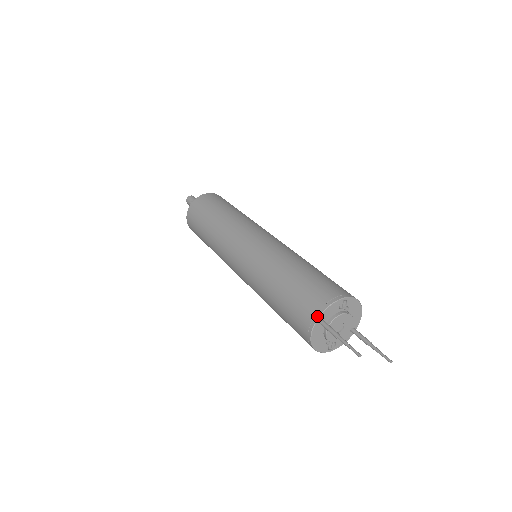
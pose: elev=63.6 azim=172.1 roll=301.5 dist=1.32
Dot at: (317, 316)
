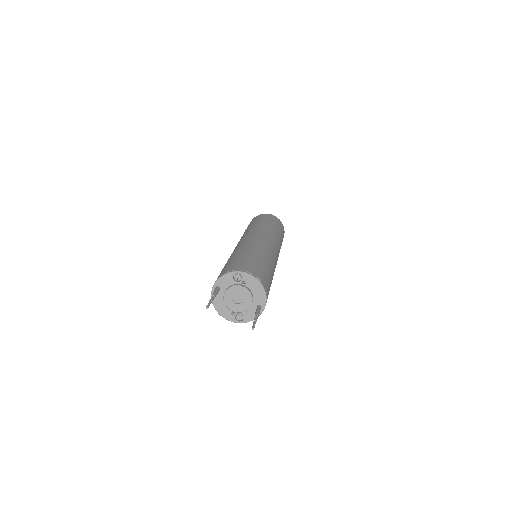
Dot at: (214, 283)
